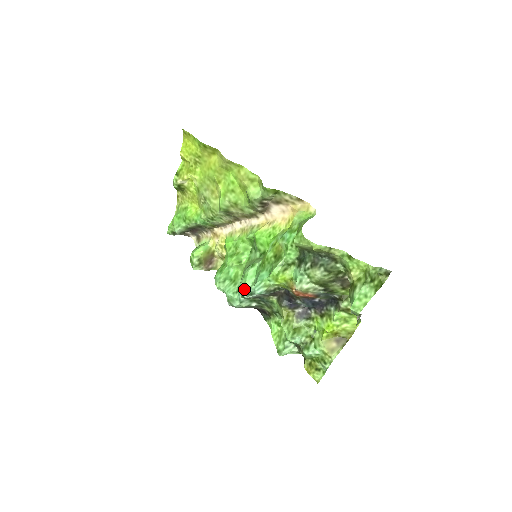
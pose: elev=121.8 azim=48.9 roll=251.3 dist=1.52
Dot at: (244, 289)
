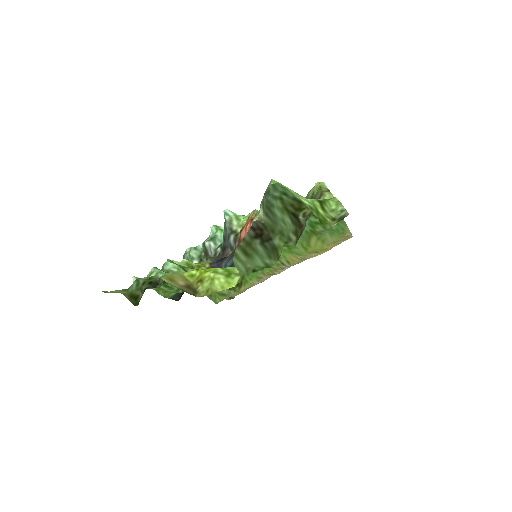
Dot at: (218, 228)
